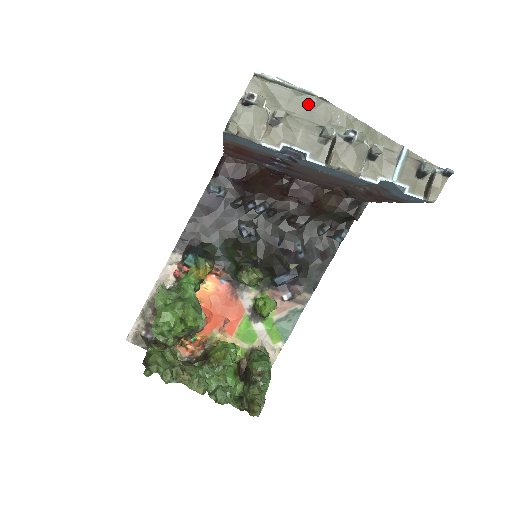
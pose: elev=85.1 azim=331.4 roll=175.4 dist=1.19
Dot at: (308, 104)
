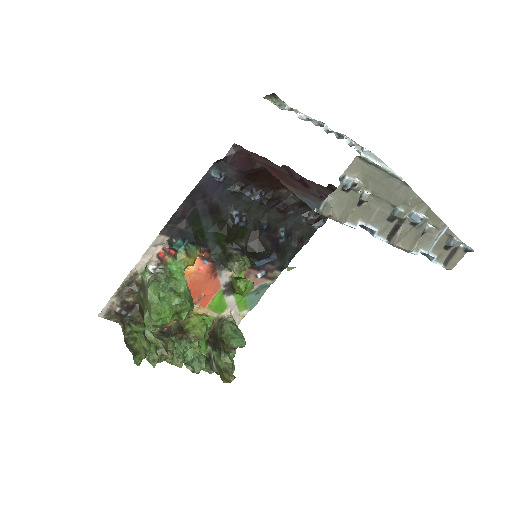
Dot at: (392, 186)
